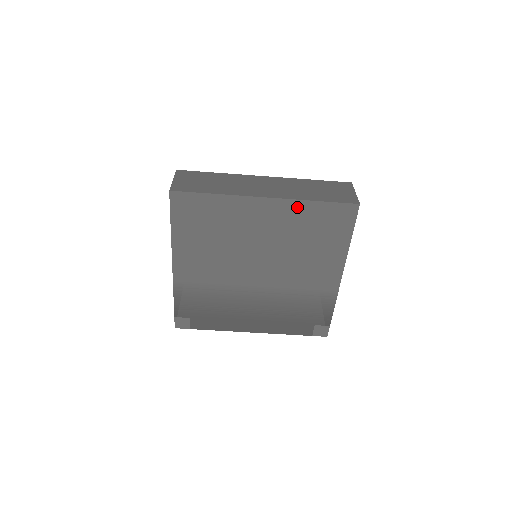
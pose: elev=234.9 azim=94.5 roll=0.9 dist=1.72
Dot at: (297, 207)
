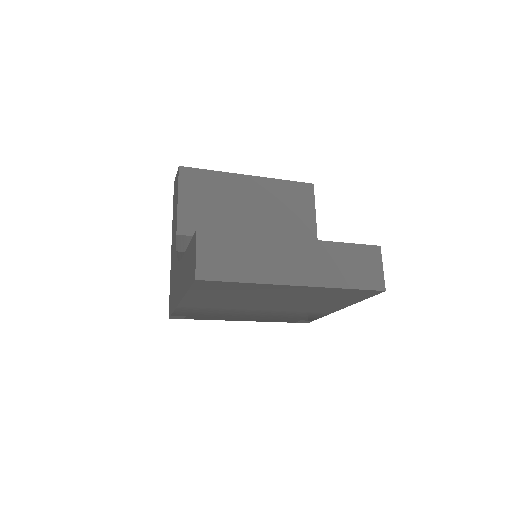
Dot at: (325, 290)
